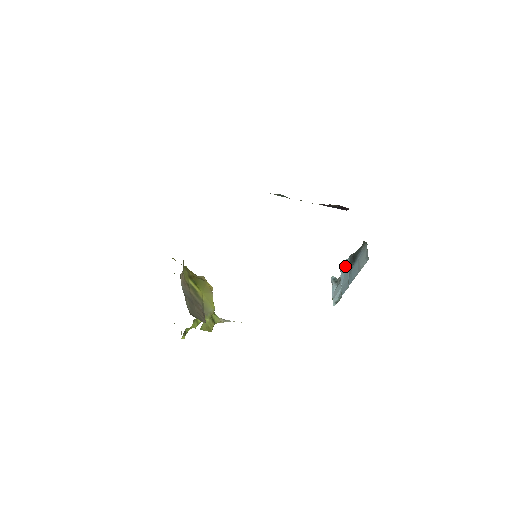
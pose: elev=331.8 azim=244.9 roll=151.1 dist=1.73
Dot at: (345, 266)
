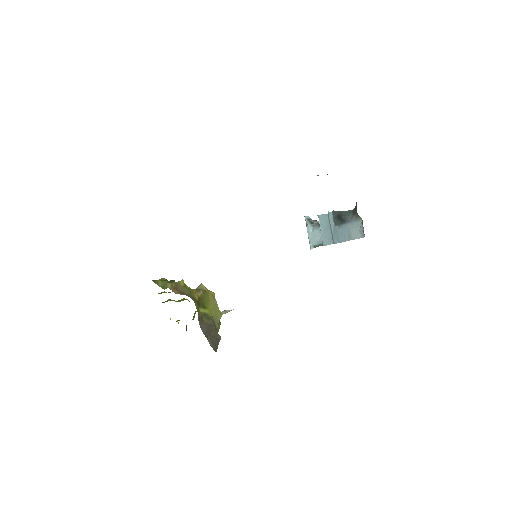
Dot at: (326, 217)
